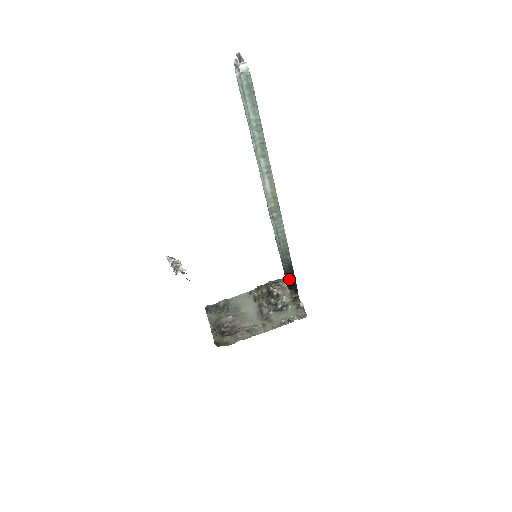
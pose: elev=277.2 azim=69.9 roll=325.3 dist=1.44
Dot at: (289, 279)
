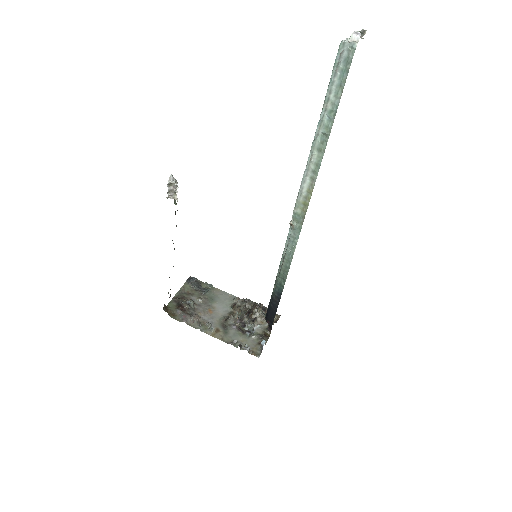
Dot at: (271, 308)
